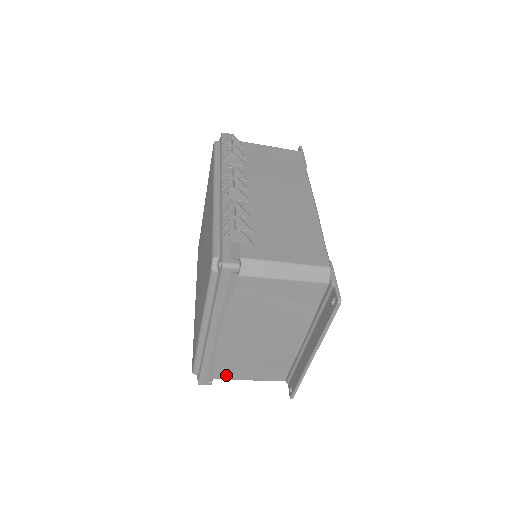
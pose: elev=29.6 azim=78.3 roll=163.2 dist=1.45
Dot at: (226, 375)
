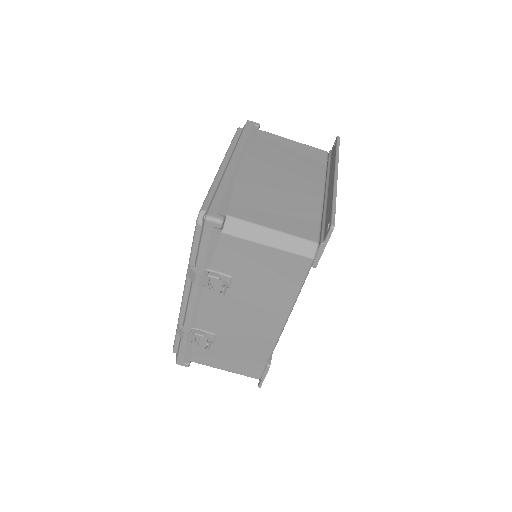
Dot at: (243, 214)
